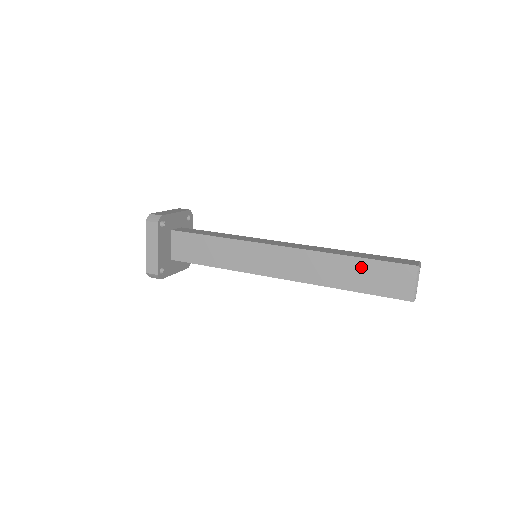
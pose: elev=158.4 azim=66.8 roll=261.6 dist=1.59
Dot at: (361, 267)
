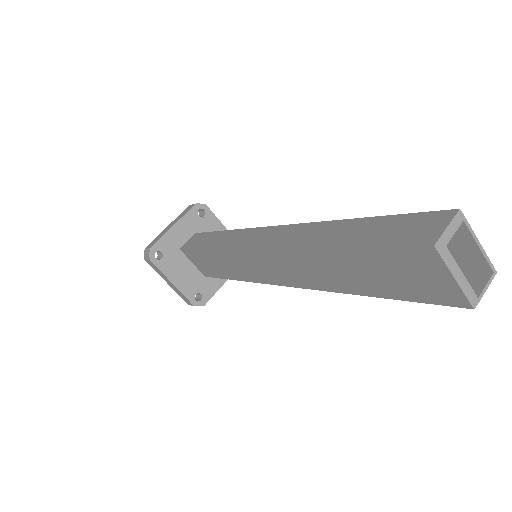
Dot at: (352, 261)
